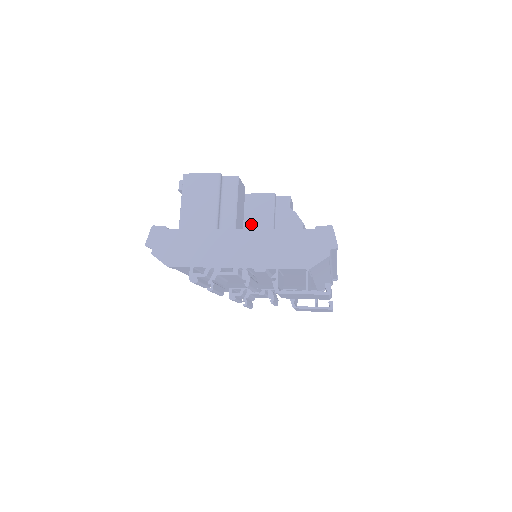
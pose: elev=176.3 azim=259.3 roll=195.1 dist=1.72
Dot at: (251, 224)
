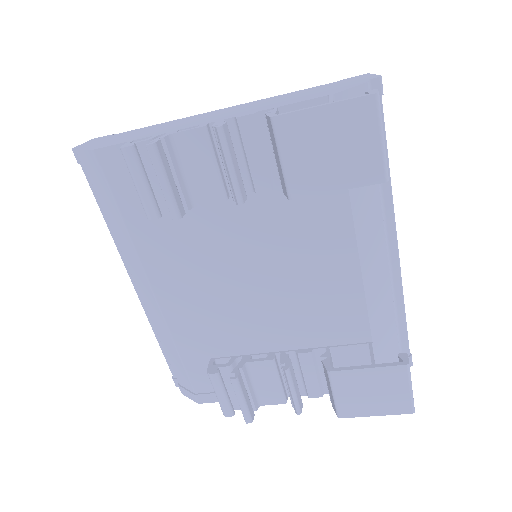
Dot at: occluded
